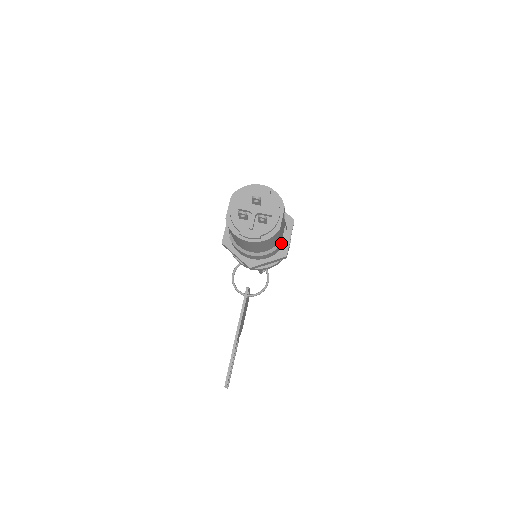
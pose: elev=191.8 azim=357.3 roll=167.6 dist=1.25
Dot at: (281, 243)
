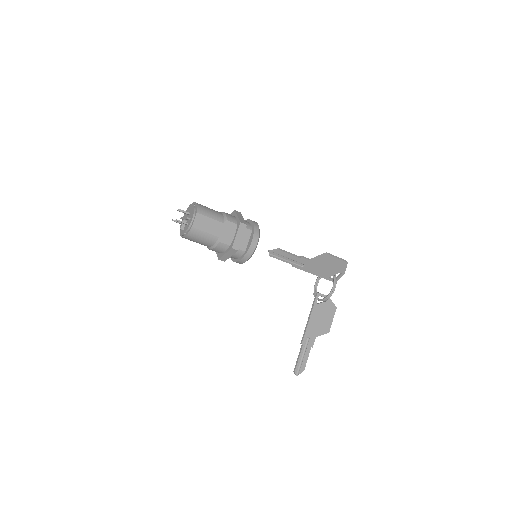
Dot at: (248, 242)
